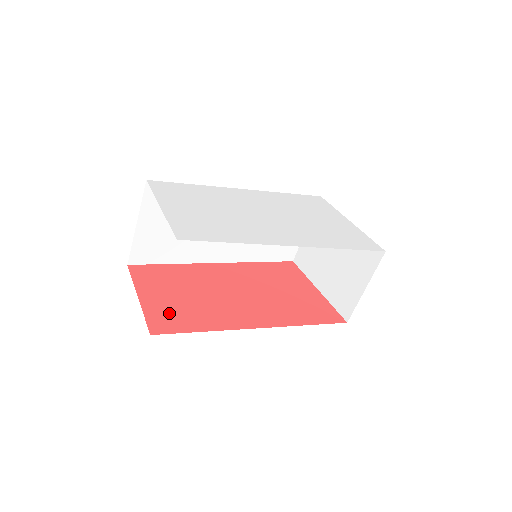
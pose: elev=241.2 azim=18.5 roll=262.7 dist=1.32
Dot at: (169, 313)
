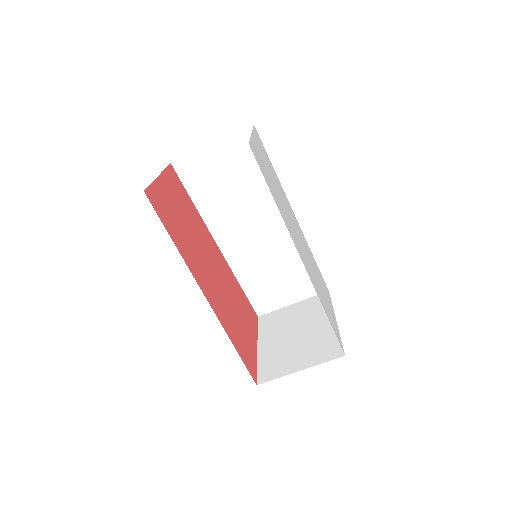
Dot at: (166, 206)
